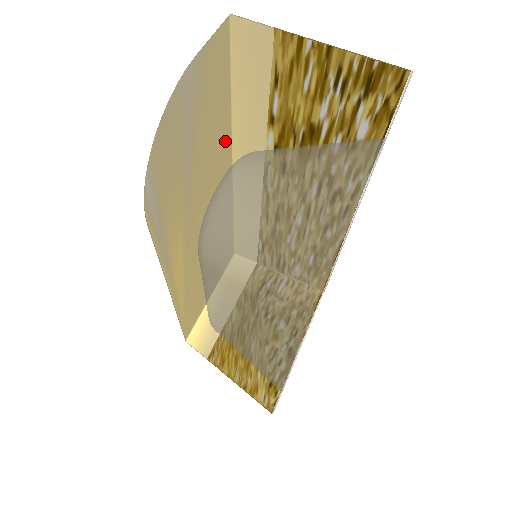
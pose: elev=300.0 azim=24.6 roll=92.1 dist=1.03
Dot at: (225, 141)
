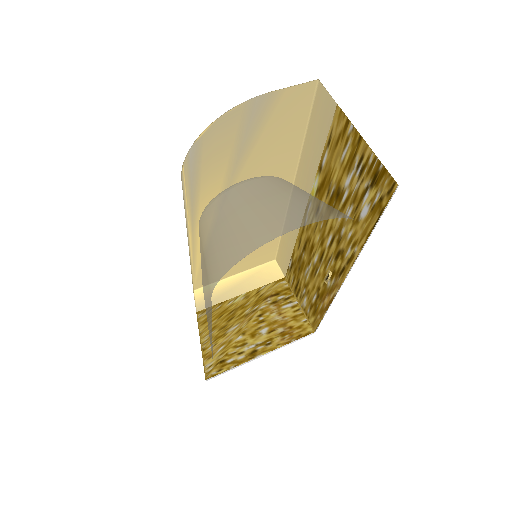
Dot at: (288, 165)
